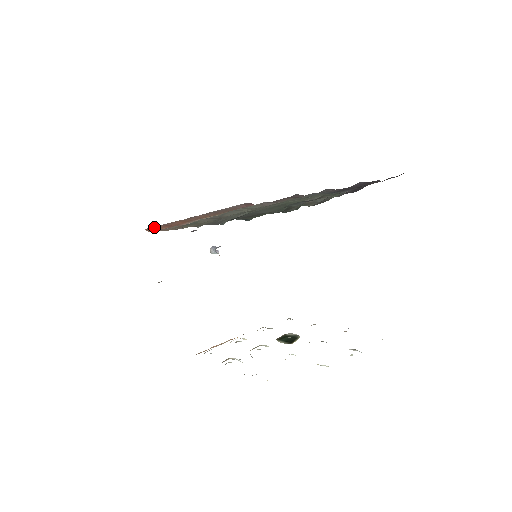
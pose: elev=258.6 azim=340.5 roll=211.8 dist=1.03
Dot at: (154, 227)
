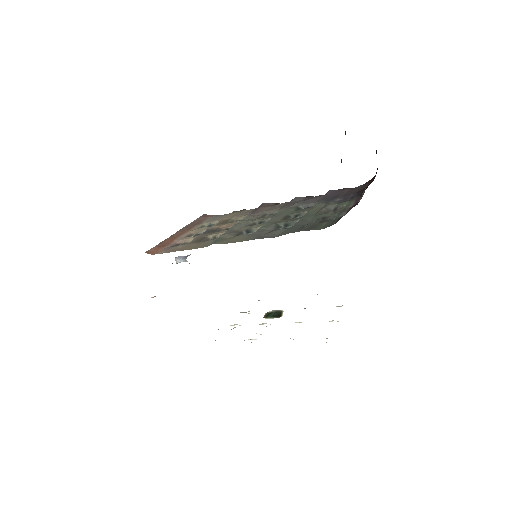
Dot at: (151, 249)
